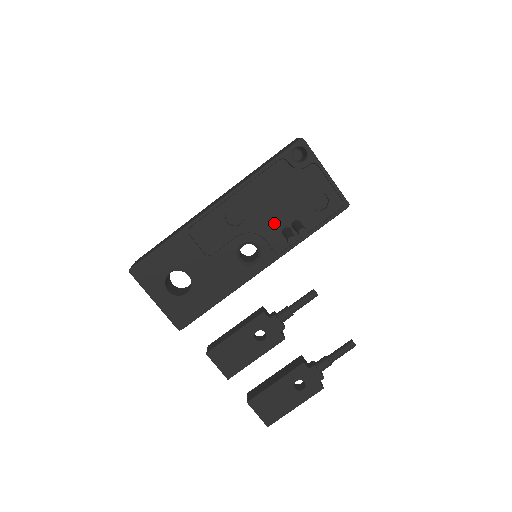
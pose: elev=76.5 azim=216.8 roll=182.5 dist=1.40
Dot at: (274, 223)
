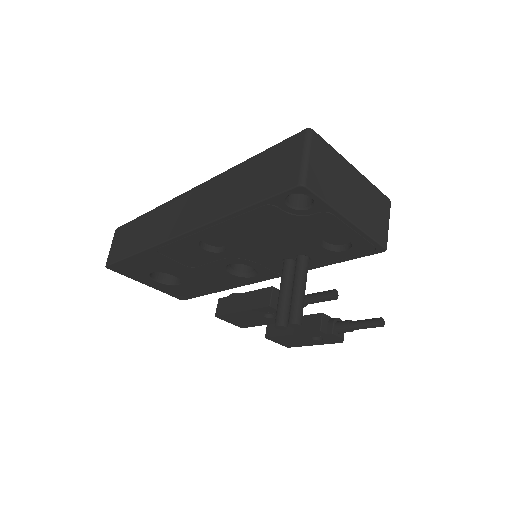
Dot at: (269, 255)
